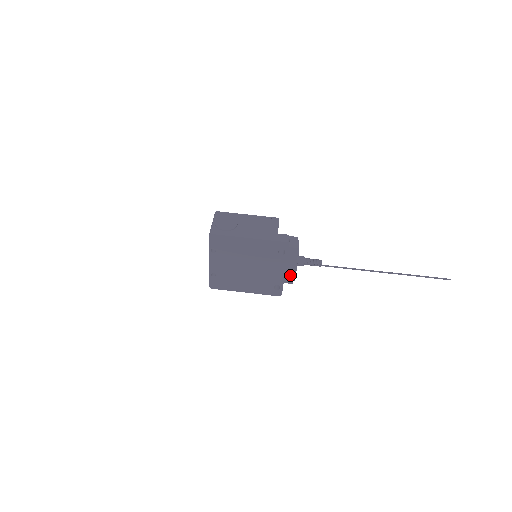
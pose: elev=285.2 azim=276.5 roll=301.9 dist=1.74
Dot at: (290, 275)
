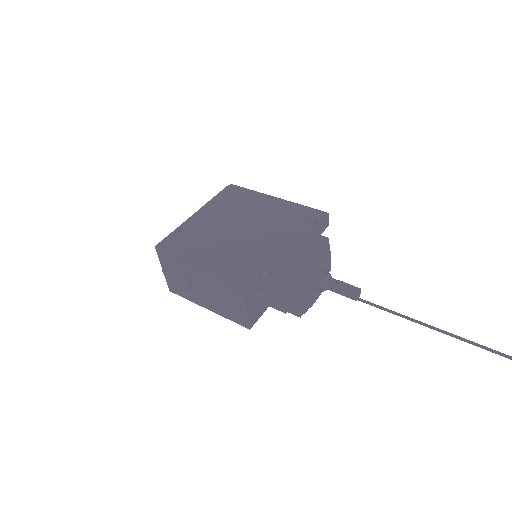
Dot at: (303, 259)
